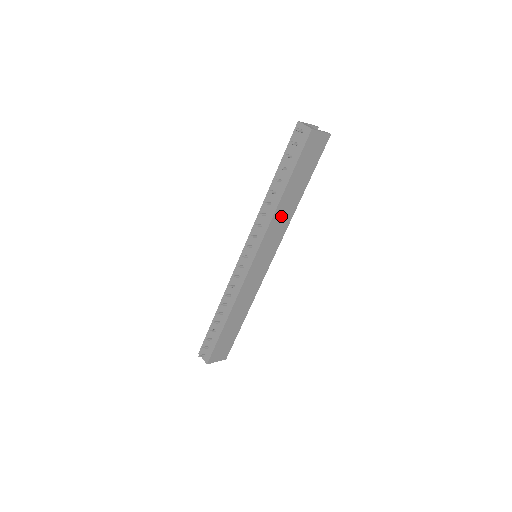
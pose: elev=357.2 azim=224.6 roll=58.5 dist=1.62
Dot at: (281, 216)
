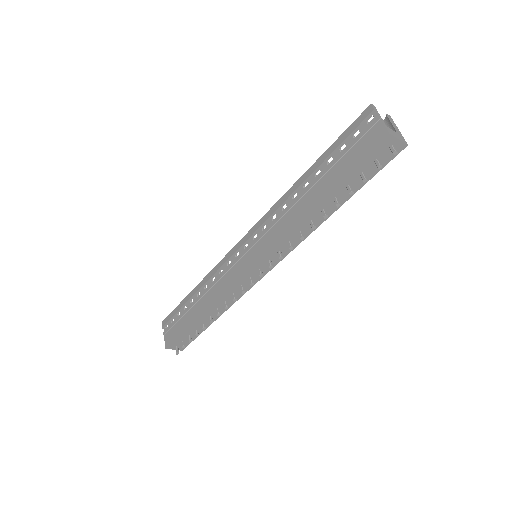
Dot at: occluded
